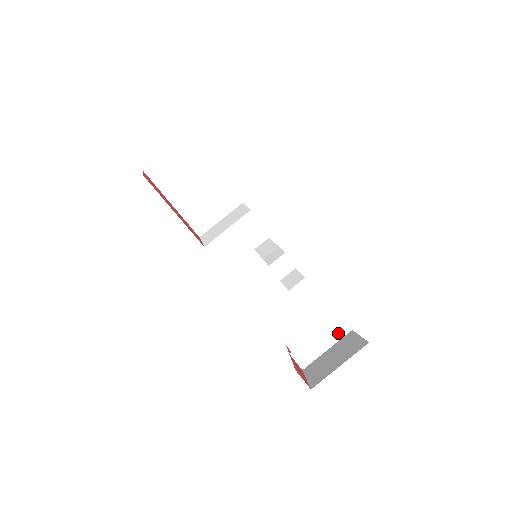
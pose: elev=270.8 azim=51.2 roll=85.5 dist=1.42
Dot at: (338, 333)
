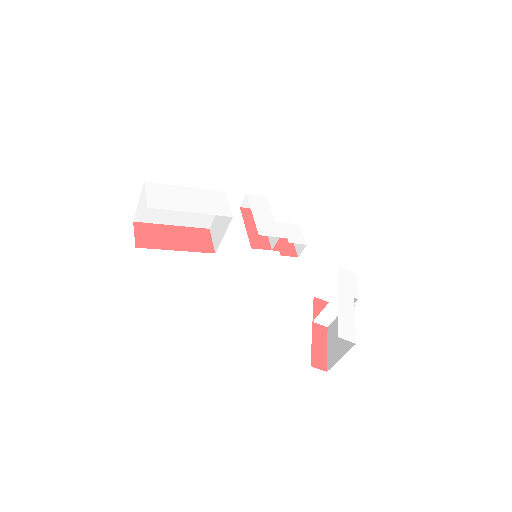
Dot at: occluded
